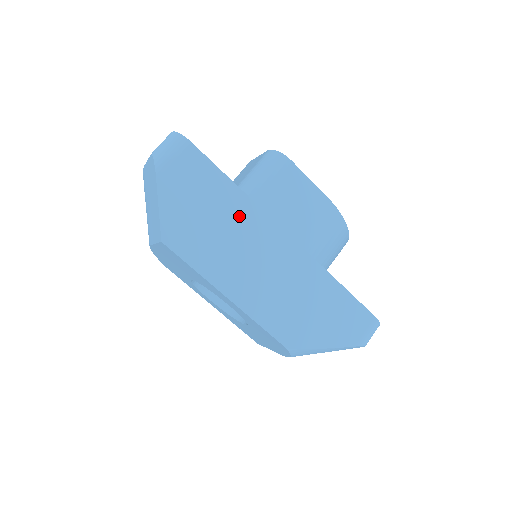
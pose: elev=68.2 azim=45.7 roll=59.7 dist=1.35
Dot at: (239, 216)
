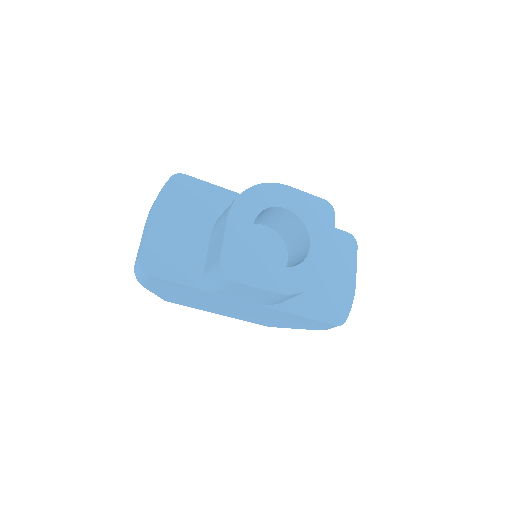
Dot at: (207, 297)
